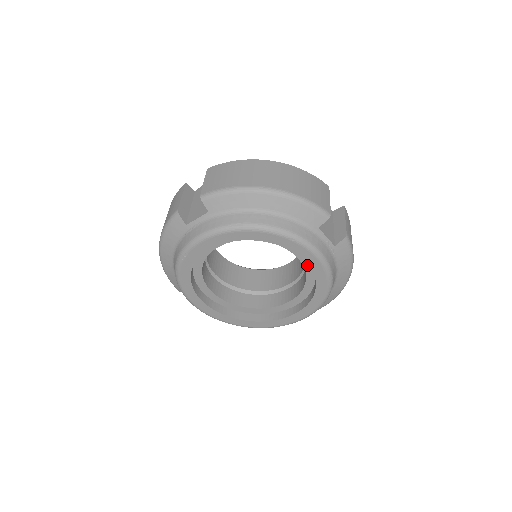
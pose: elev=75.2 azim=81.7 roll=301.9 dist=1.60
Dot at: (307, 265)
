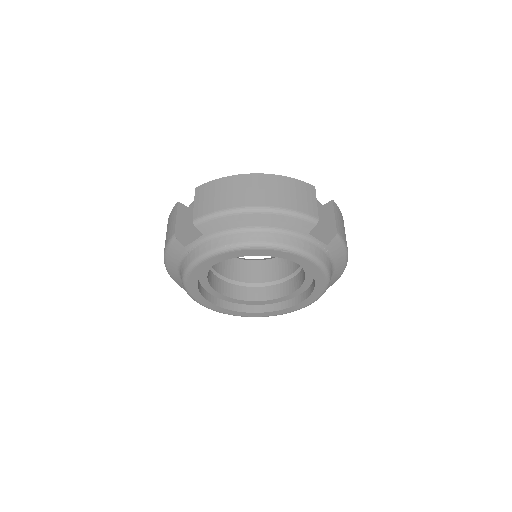
Dot at: occluded
